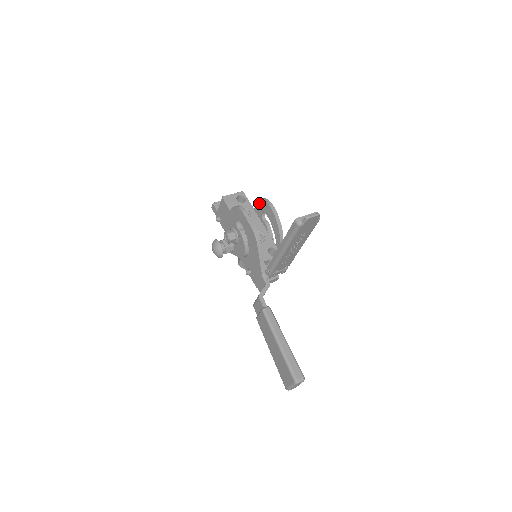
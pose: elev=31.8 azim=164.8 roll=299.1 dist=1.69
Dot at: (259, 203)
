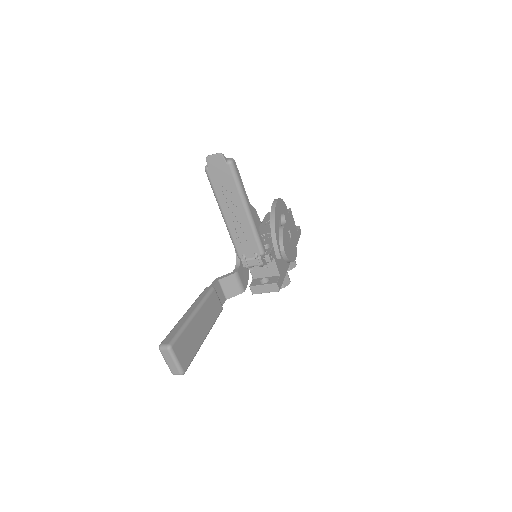
Dot at: occluded
